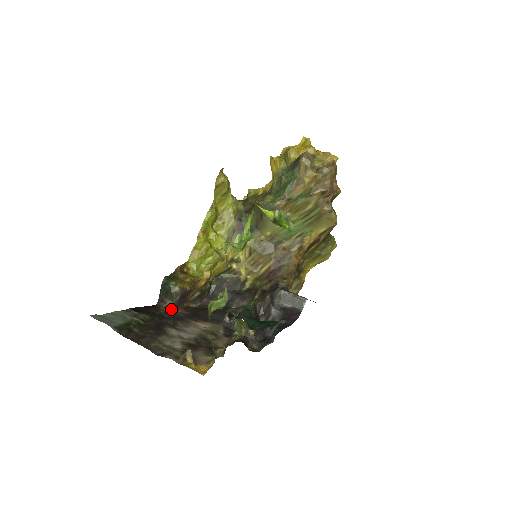
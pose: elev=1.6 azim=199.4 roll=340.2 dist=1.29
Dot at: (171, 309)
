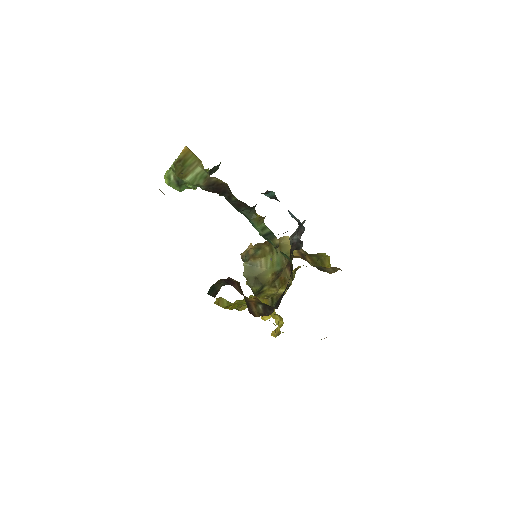
Dot at: occluded
